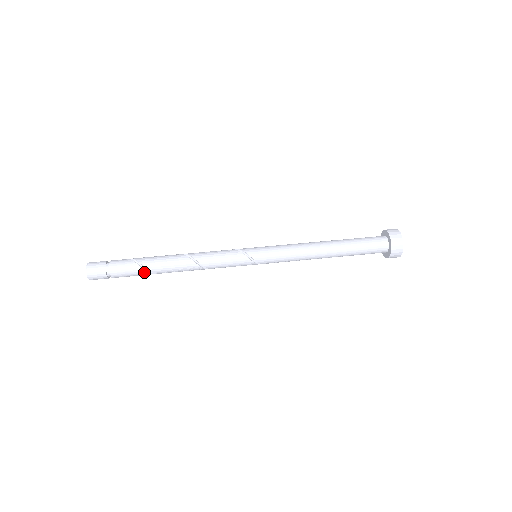
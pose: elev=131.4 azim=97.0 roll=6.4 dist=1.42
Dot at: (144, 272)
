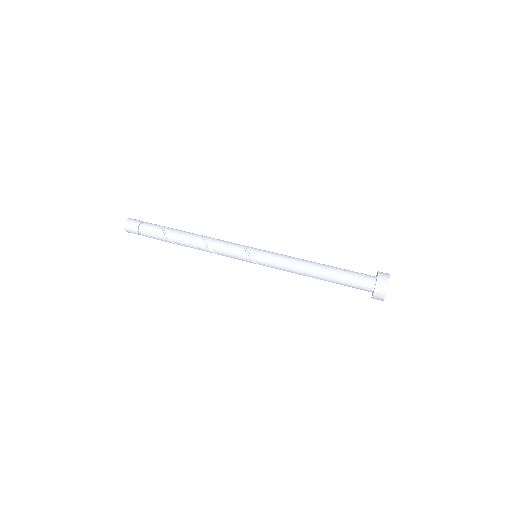
Dot at: (165, 238)
